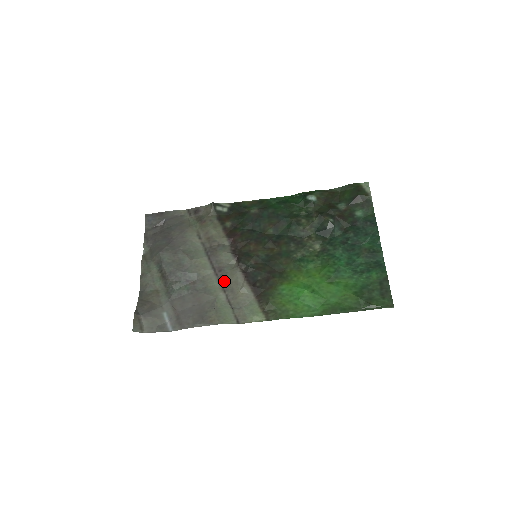
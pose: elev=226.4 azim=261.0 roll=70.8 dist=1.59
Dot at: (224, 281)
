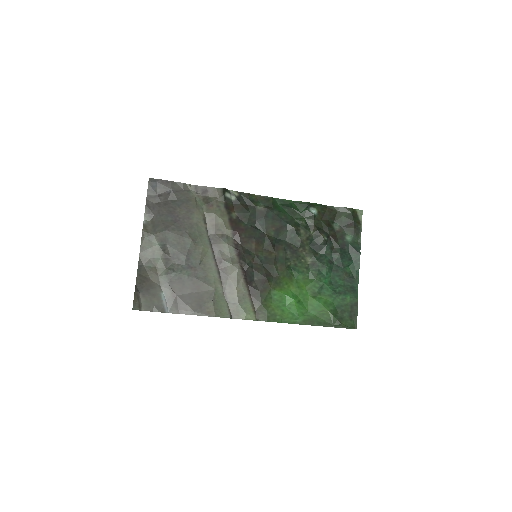
Dot at: (223, 274)
